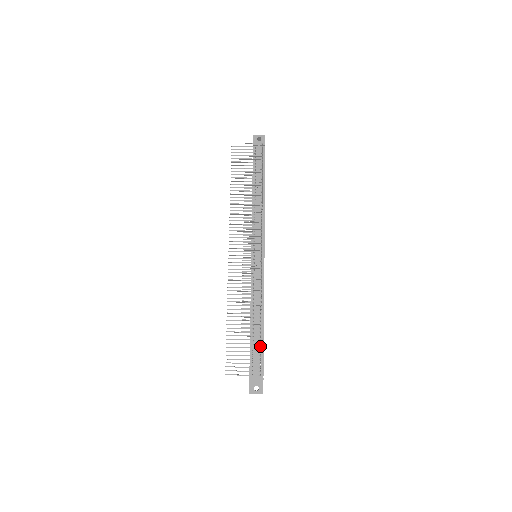
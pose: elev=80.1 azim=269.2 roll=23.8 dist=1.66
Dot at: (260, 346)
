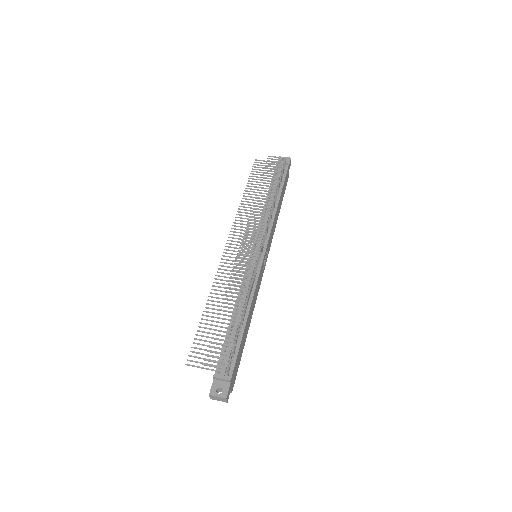
Dot at: (236, 342)
